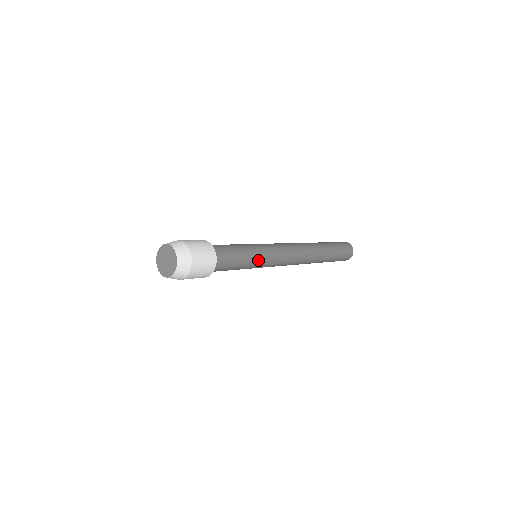
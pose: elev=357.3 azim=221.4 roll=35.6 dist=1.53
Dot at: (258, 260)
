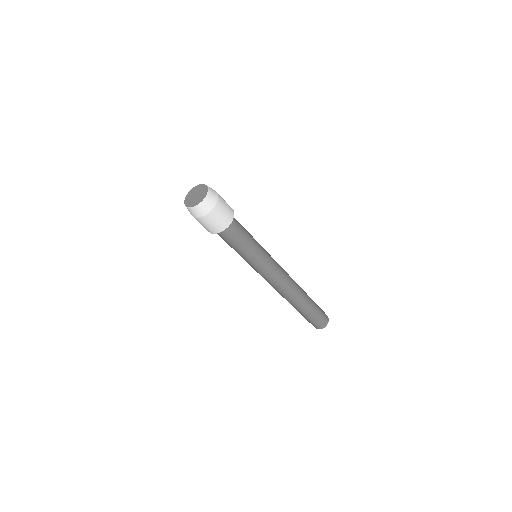
Dot at: (259, 244)
